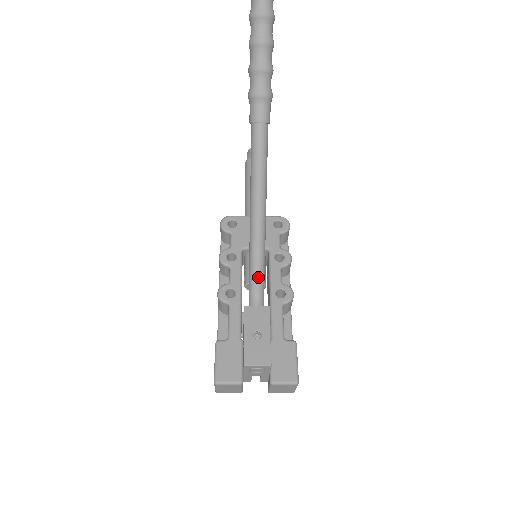
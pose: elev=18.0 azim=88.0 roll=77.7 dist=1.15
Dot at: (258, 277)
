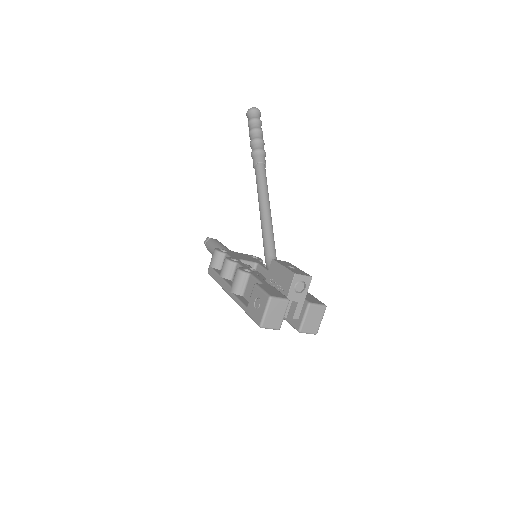
Dot at: (273, 248)
